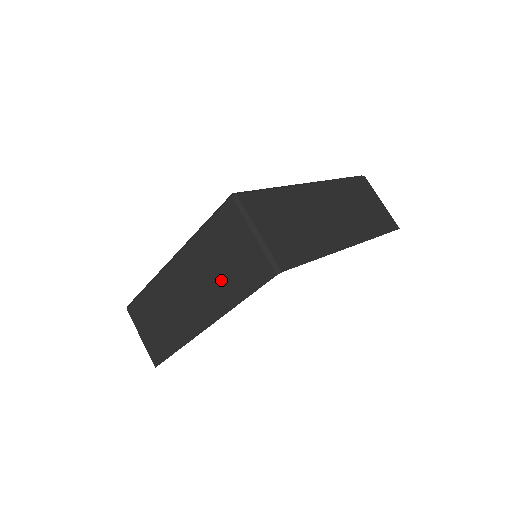
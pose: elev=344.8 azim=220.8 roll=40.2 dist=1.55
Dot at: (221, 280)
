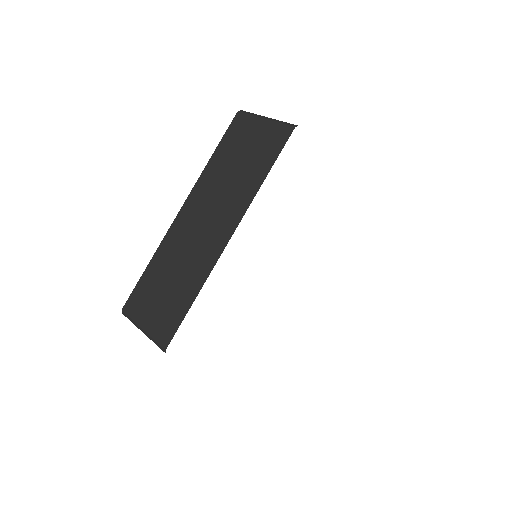
Dot at: (240, 177)
